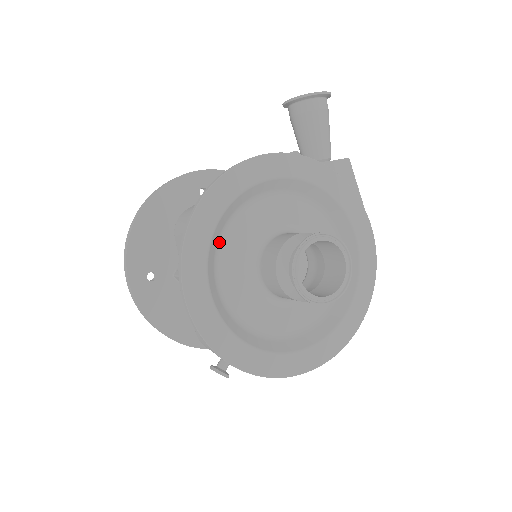
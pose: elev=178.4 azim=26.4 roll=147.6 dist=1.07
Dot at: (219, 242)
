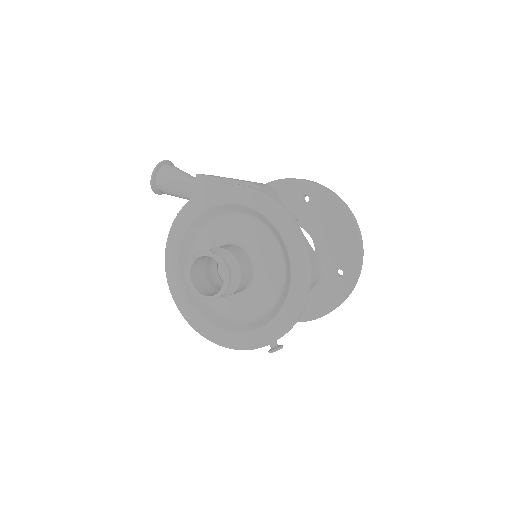
Dot at: occluded
